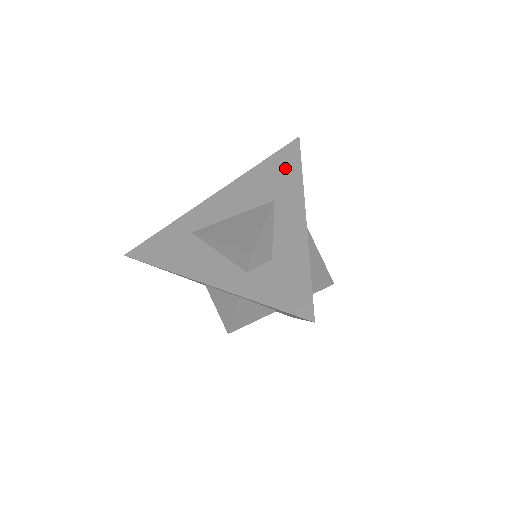
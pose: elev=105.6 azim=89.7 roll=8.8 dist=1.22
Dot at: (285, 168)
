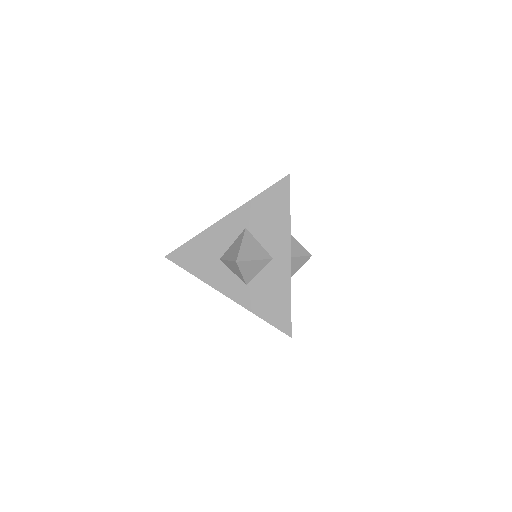
Dot at: occluded
